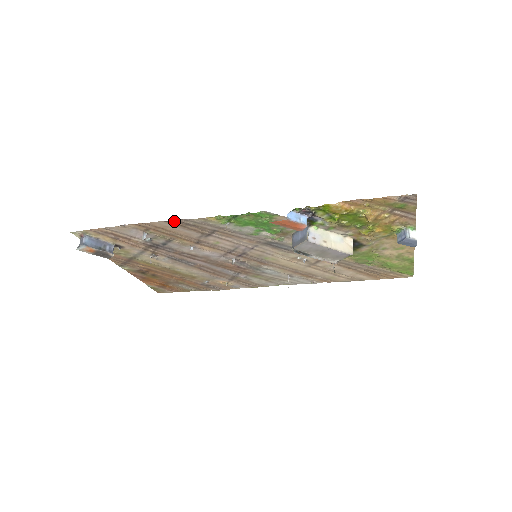
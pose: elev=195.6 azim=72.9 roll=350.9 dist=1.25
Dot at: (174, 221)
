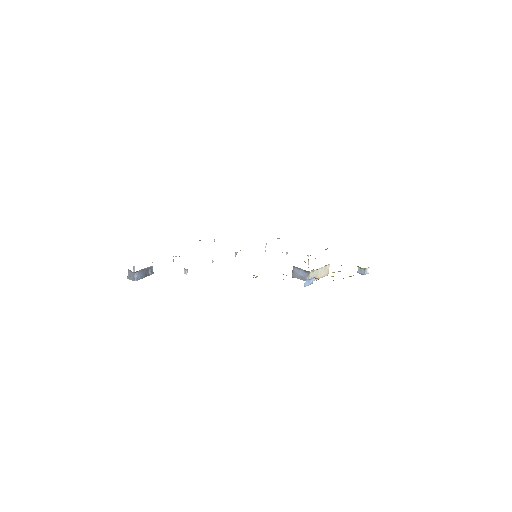
Dot at: occluded
